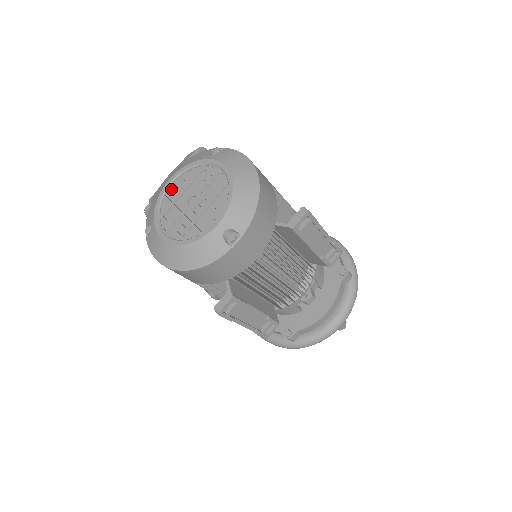
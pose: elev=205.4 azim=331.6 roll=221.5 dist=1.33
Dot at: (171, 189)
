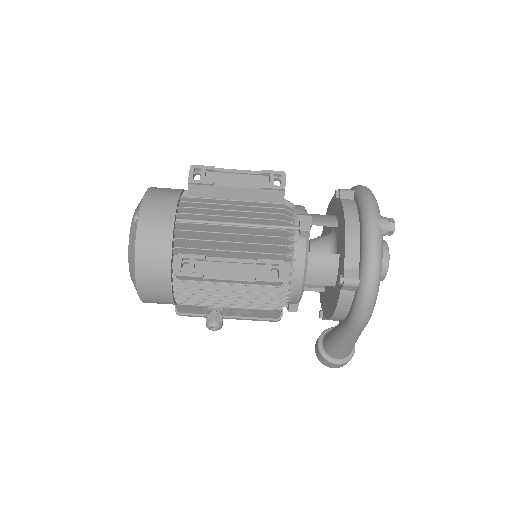
Dot at: occluded
